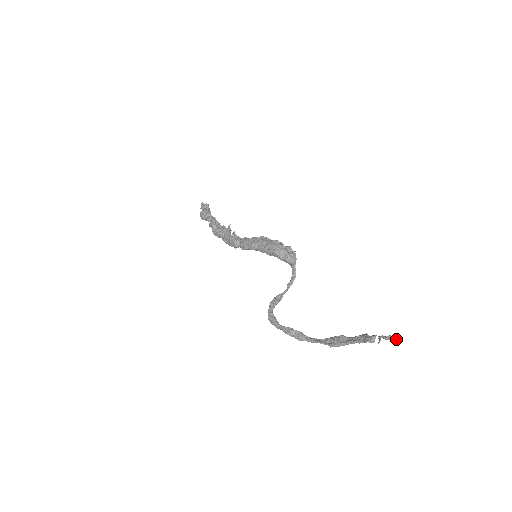
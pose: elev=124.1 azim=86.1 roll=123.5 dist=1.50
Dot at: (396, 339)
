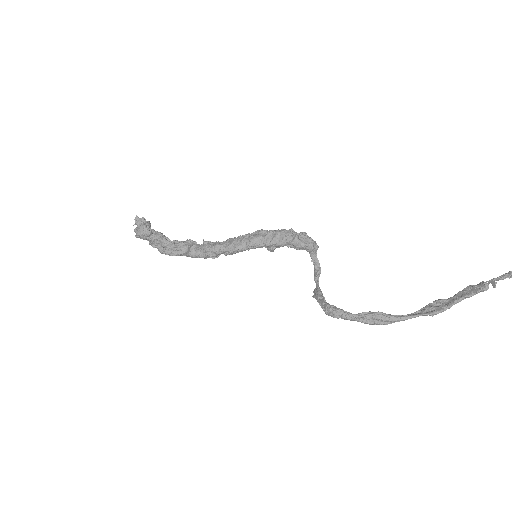
Dot at: out of frame
